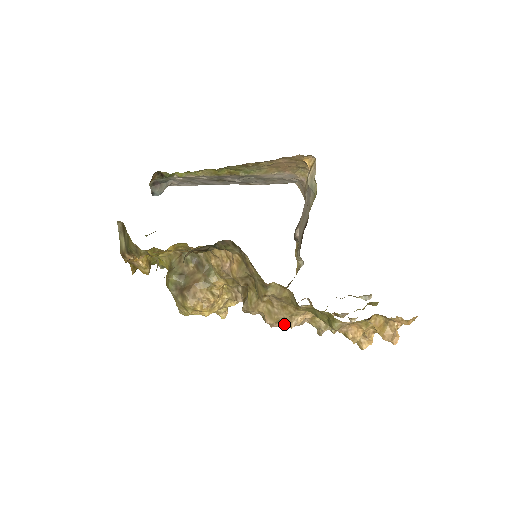
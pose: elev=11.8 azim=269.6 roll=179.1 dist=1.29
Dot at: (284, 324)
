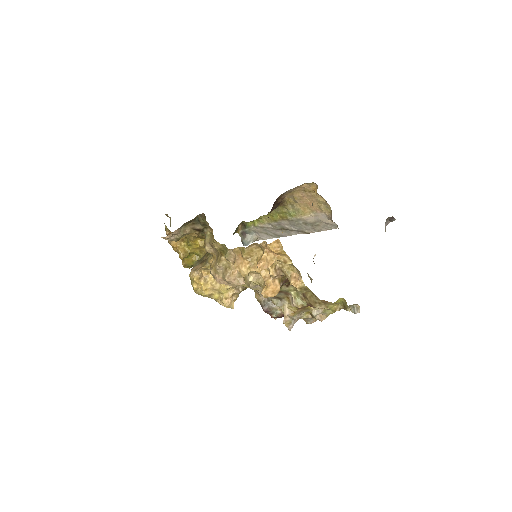
Dot at: (222, 277)
